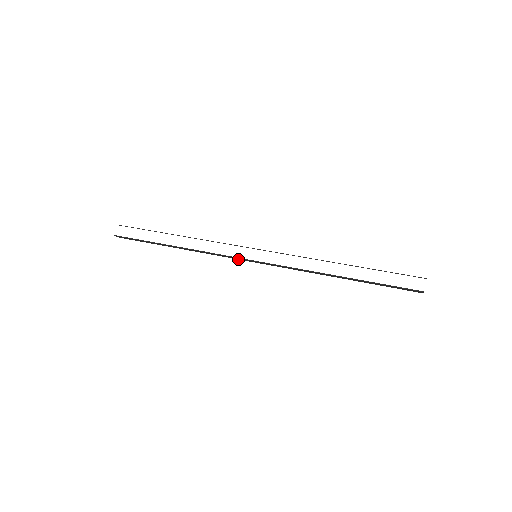
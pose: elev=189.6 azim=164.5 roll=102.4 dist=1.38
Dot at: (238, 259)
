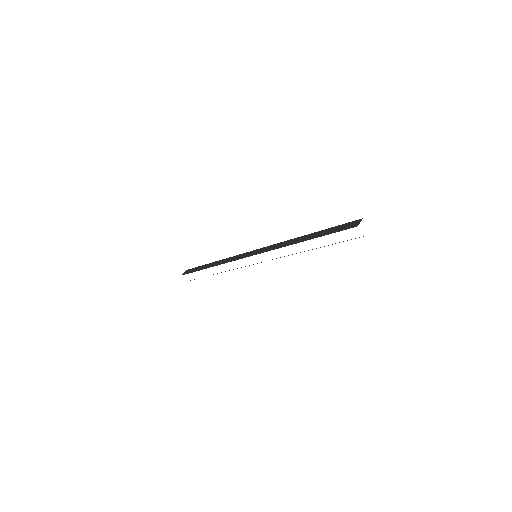
Dot at: occluded
